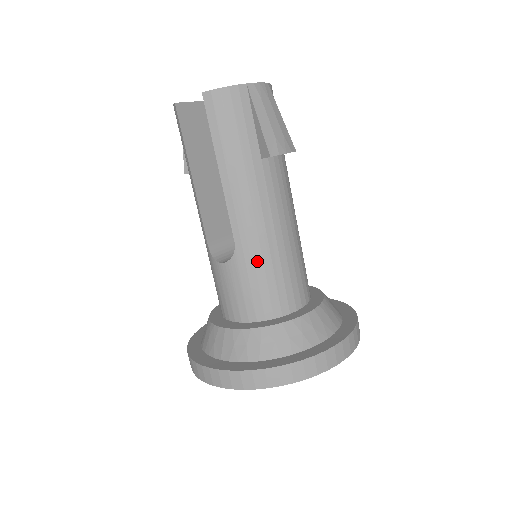
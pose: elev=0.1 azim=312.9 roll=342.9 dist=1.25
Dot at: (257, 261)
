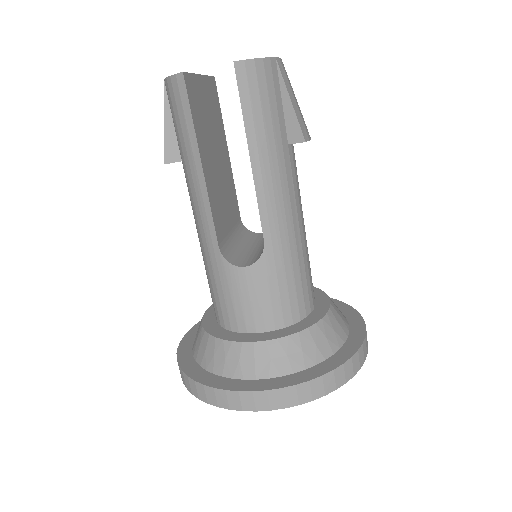
Dot at: (286, 260)
